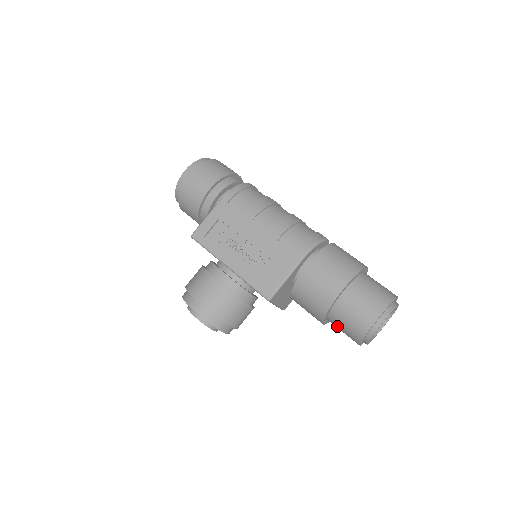
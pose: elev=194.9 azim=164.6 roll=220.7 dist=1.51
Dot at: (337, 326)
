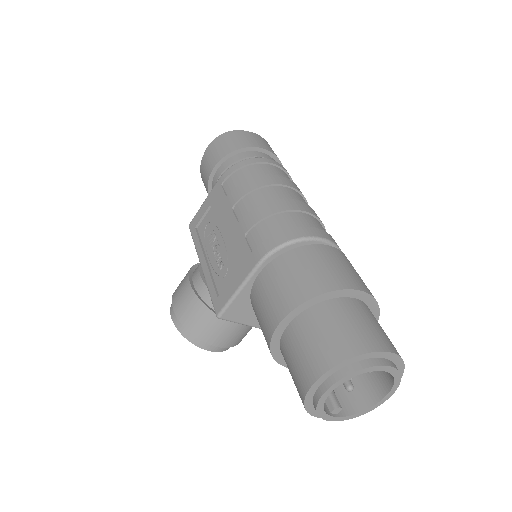
Dot at: occluded
